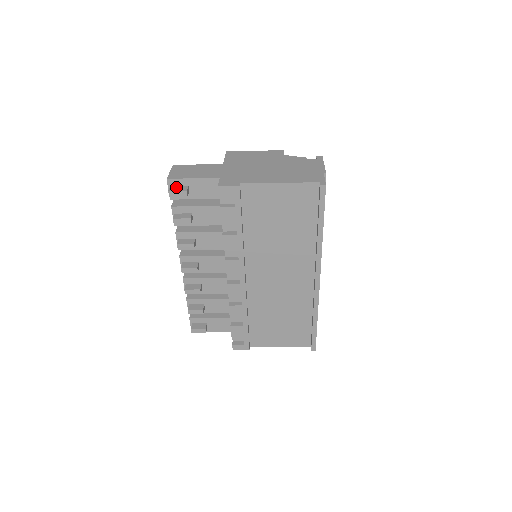
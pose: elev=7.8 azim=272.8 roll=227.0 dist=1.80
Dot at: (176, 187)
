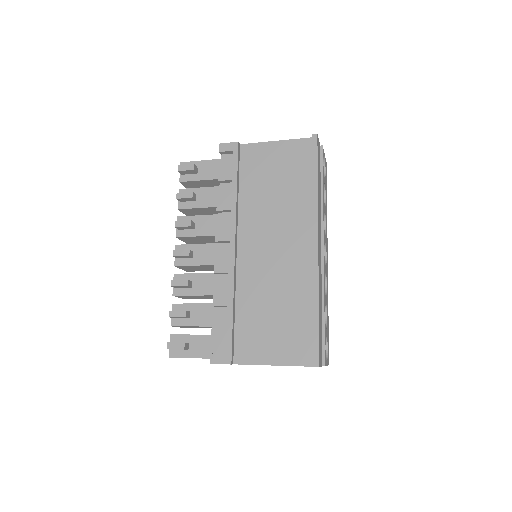
Dot at: occluded
